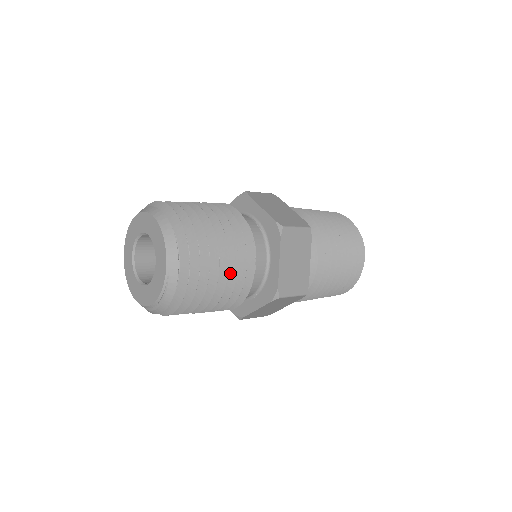
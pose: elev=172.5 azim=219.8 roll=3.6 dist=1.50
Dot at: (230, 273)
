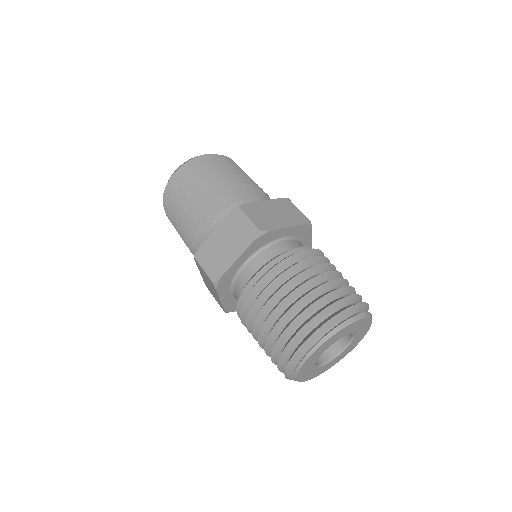
Dot at: occluded
